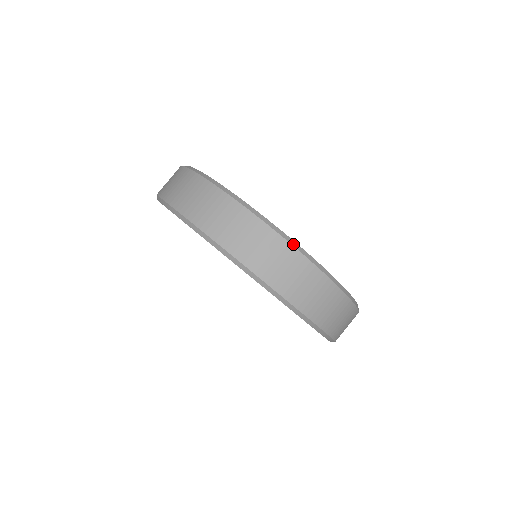
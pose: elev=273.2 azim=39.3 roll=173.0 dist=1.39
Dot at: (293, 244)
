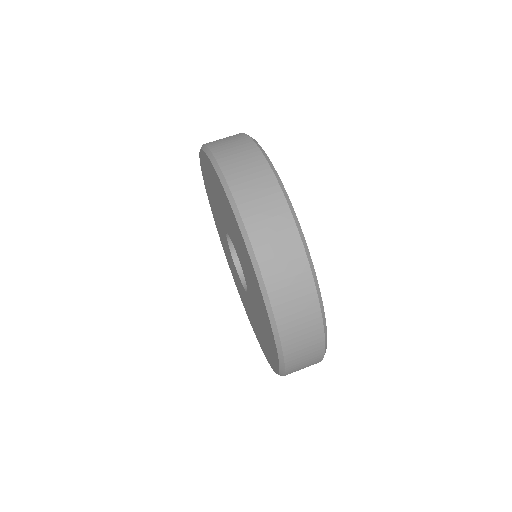
Dot at: (301, 236)
